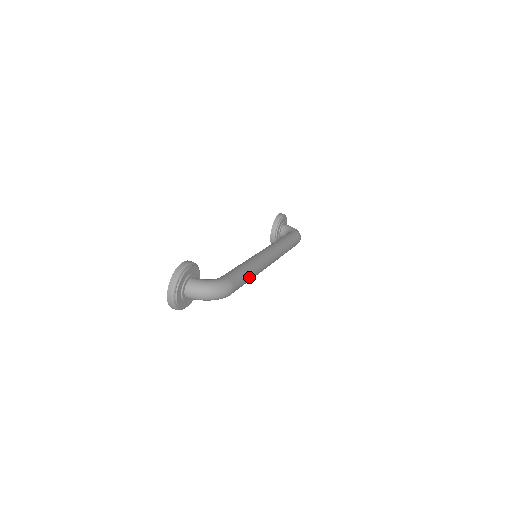
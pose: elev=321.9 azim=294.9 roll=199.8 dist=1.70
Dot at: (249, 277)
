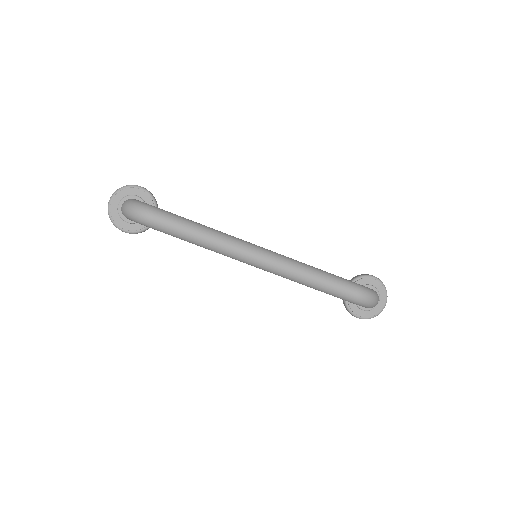
Dot at: (192, 231)
